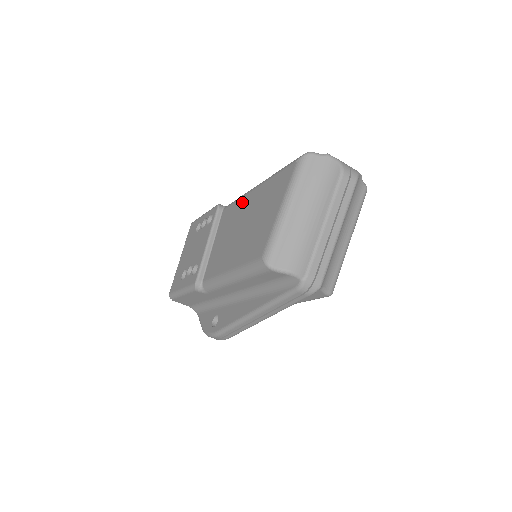
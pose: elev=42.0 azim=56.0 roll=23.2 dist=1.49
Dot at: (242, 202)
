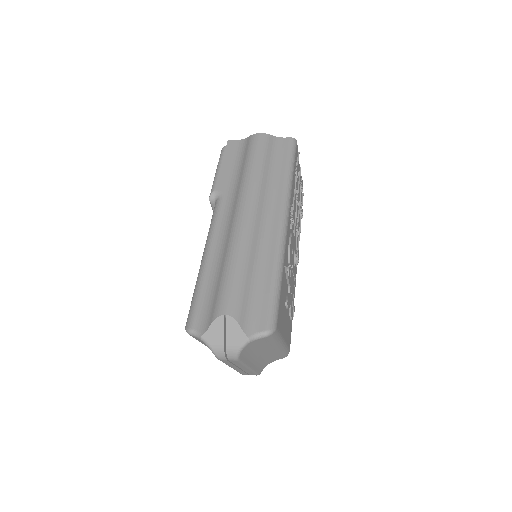
Dot at: occluded
